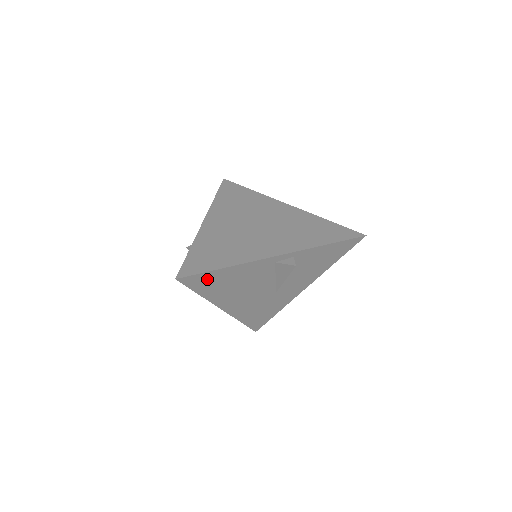
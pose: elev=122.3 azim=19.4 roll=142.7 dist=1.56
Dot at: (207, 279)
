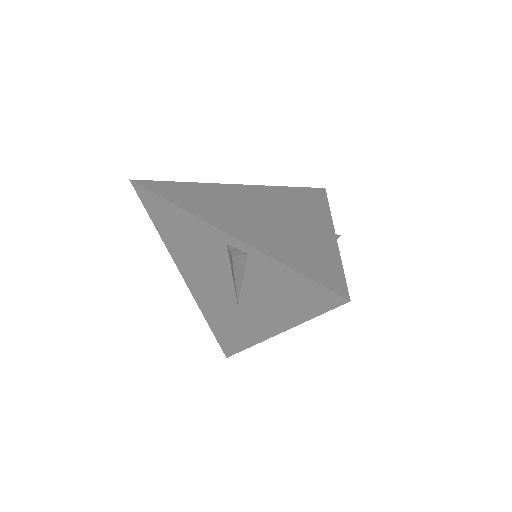
Dot at: (159, 208)
